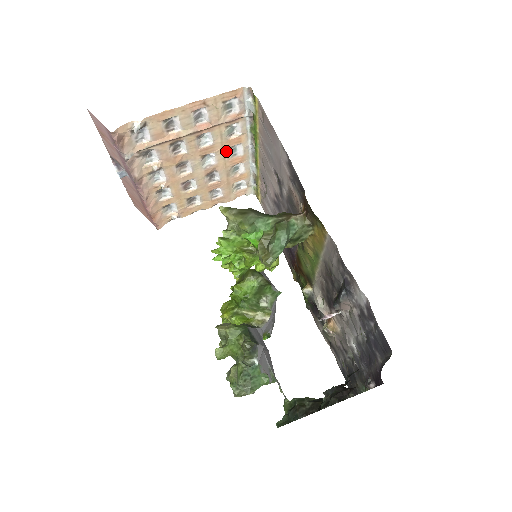
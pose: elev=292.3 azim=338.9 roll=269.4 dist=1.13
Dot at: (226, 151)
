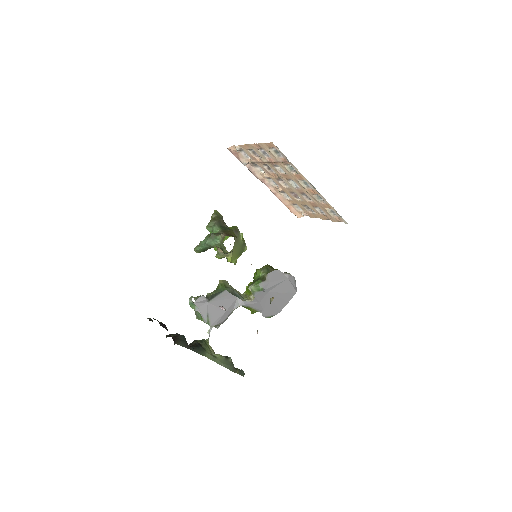
Dot at: (299, 181)
